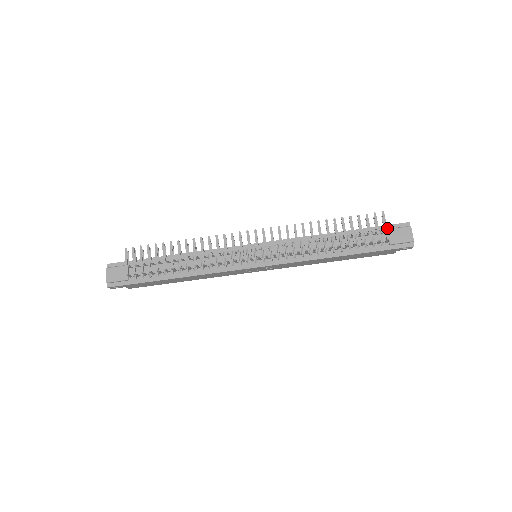
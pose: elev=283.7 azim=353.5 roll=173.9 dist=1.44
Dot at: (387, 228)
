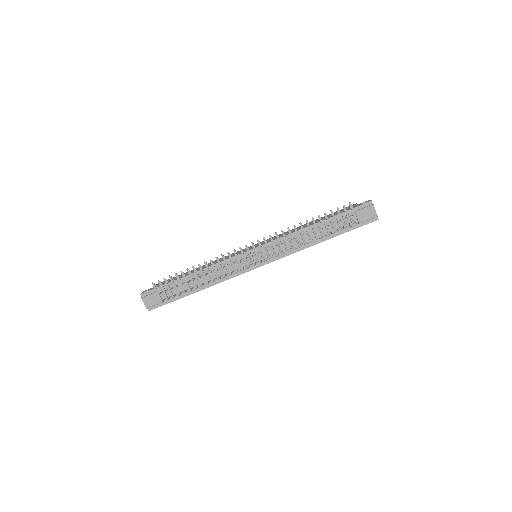
Dot at: (355, 210)
